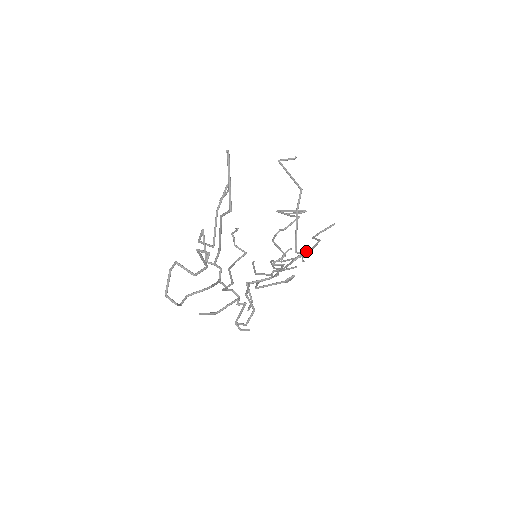
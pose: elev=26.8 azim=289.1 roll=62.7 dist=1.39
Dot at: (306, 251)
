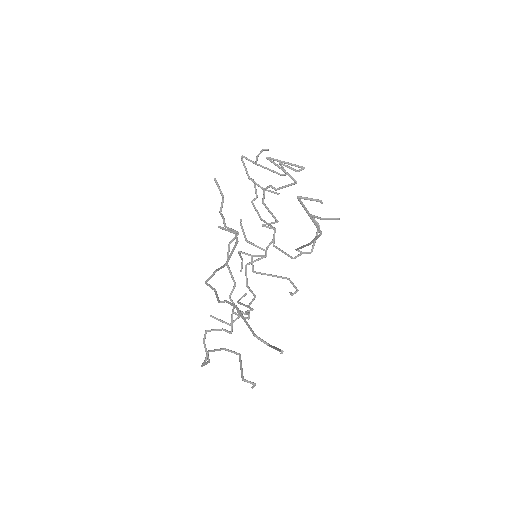
Dot at: (308, 253)
